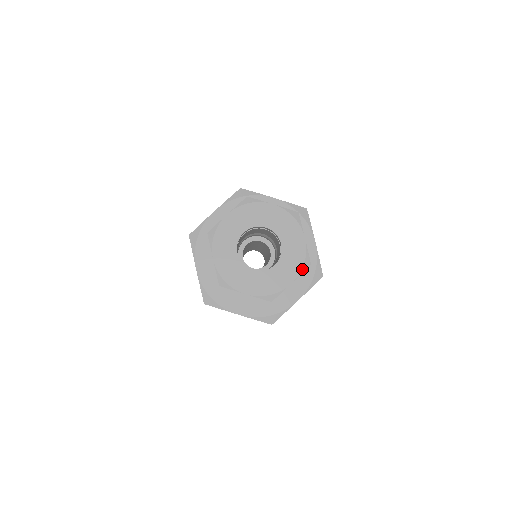
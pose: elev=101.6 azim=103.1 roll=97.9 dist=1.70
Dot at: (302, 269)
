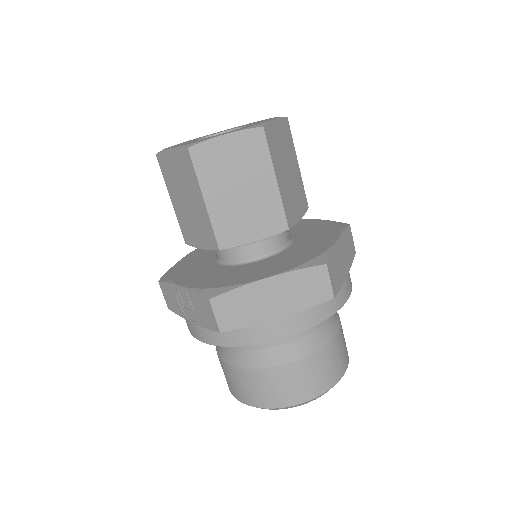
Dot at: occluded
